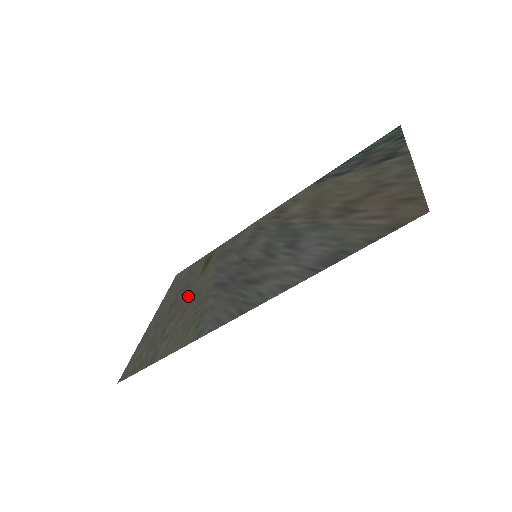
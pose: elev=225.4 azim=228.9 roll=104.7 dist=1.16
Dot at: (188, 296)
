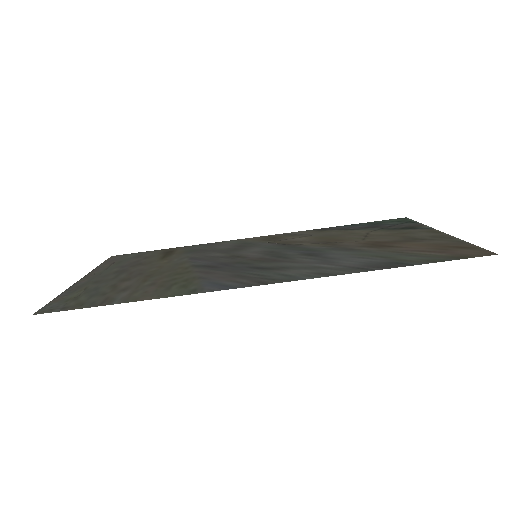
Dot at: (148, 268)
